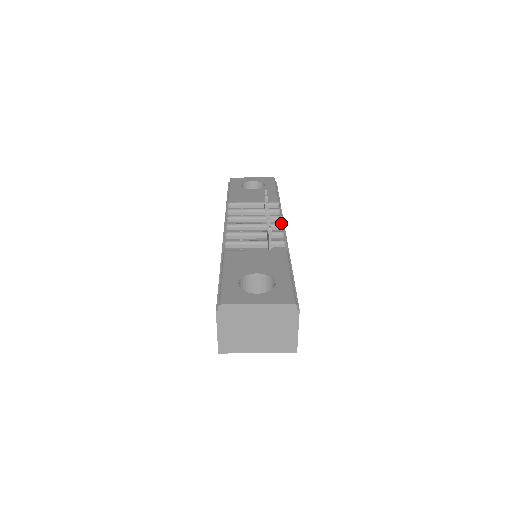
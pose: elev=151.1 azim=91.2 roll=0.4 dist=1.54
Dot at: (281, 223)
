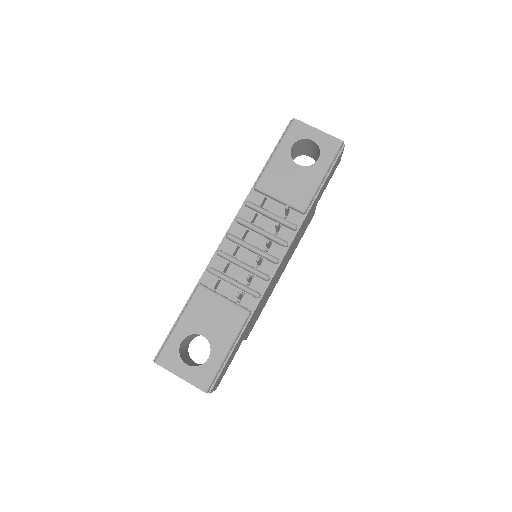
Dot at: (277, 260)
